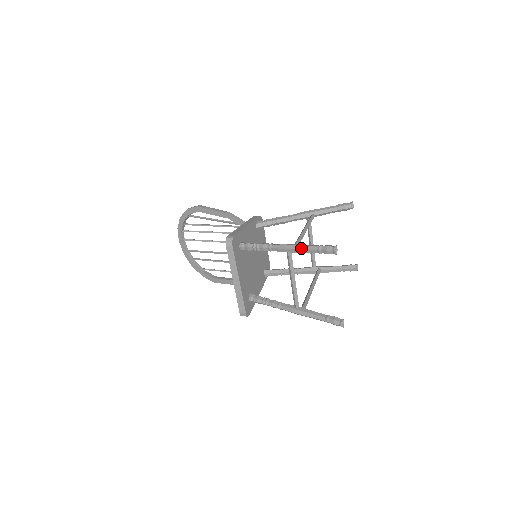
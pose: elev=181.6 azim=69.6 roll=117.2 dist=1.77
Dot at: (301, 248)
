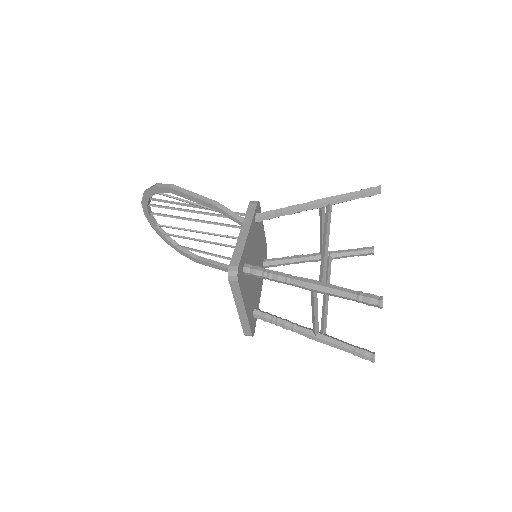
Dot at: (333, 293)
